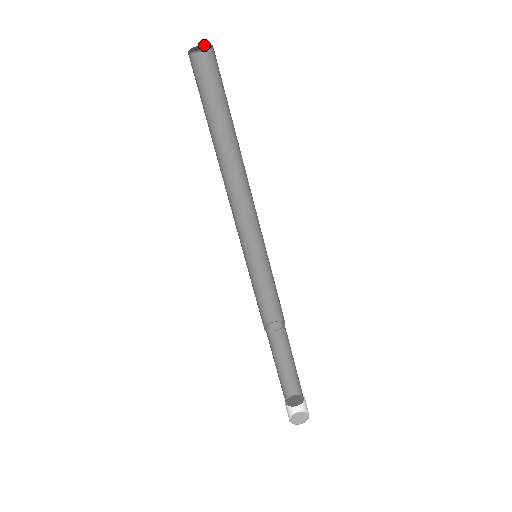
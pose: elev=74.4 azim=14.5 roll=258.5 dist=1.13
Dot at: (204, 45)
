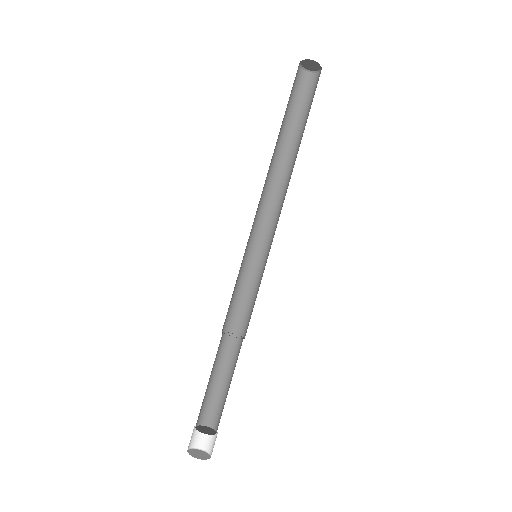
Dot at: (316, 65)
